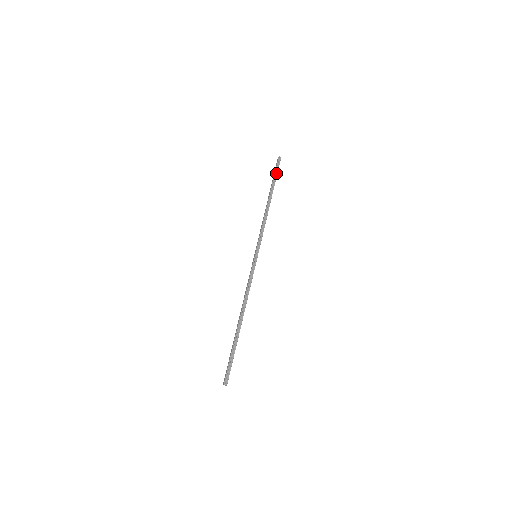
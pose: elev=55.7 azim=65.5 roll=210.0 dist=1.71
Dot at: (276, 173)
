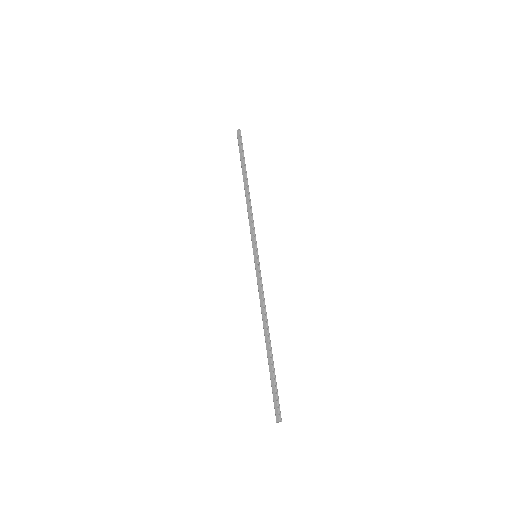
Dot at: (242, 151)
